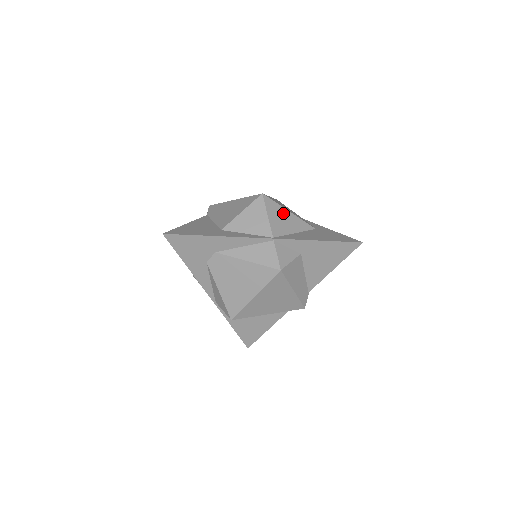
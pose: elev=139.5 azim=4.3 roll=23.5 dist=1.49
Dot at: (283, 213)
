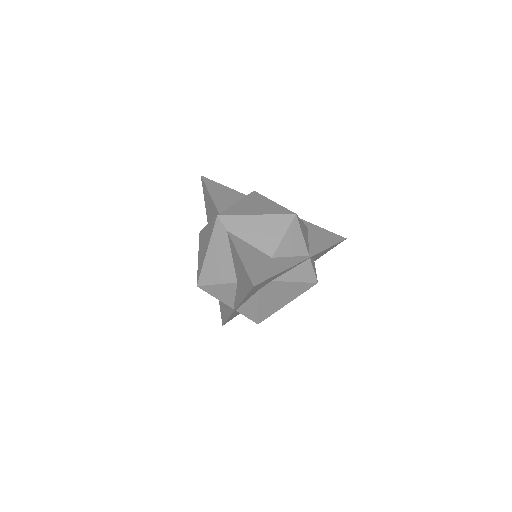
Dot at: (302, 225)
